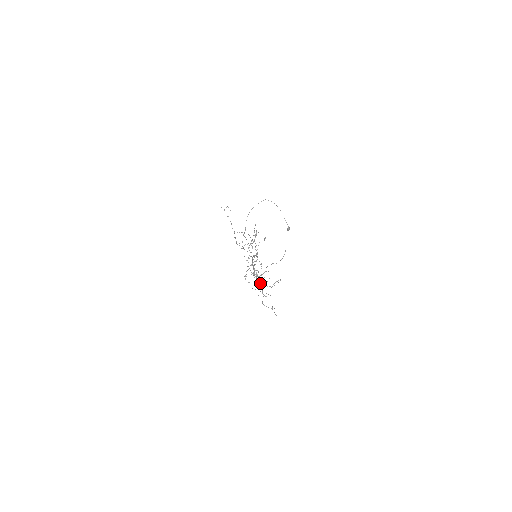
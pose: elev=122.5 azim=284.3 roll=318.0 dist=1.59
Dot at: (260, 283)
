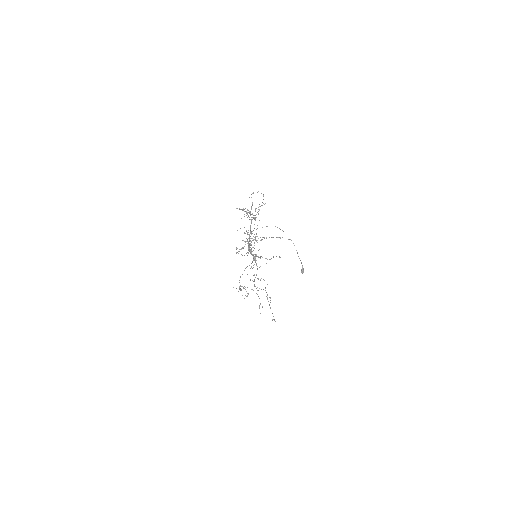
Dot at: occluded
